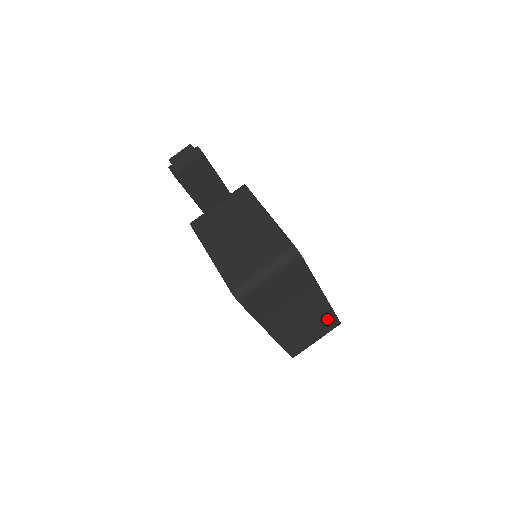
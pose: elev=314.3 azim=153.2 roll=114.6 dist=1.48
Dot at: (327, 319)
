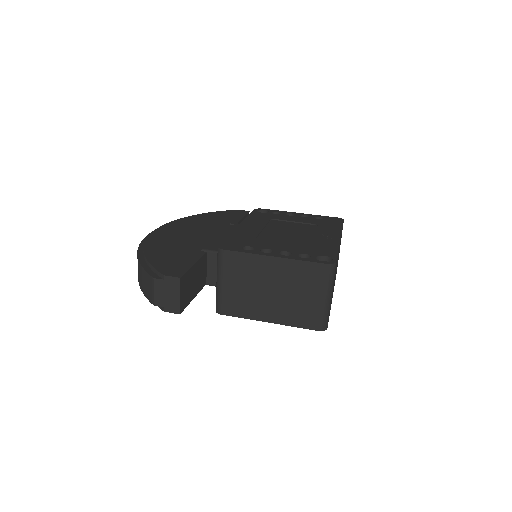
Dot at: (341, 235)
